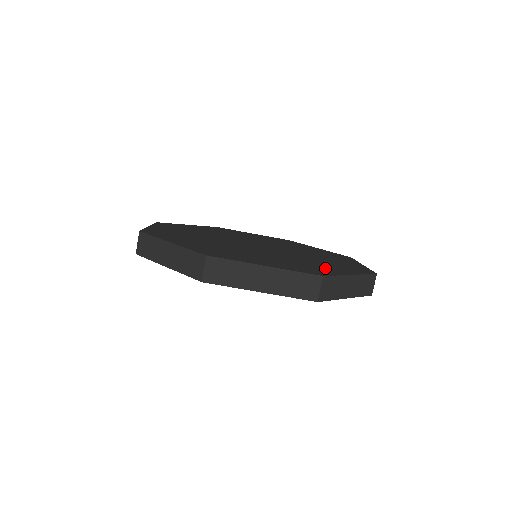
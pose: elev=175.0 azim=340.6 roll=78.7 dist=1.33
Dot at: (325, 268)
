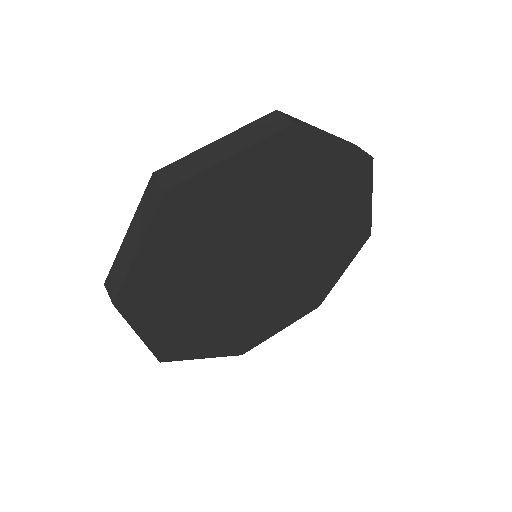
Dot at: occluded
